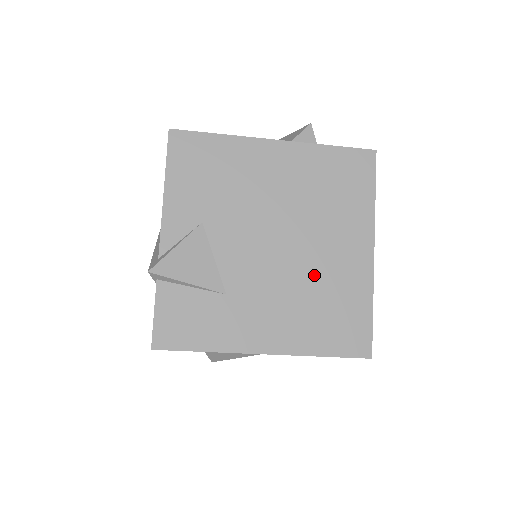
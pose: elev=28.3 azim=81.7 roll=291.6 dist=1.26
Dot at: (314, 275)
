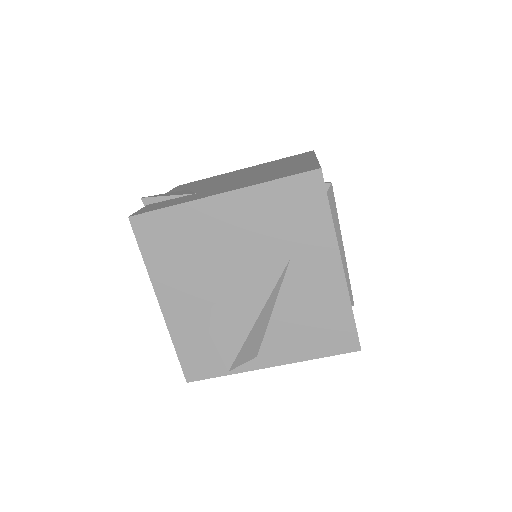
Dot at: (267, 173)
